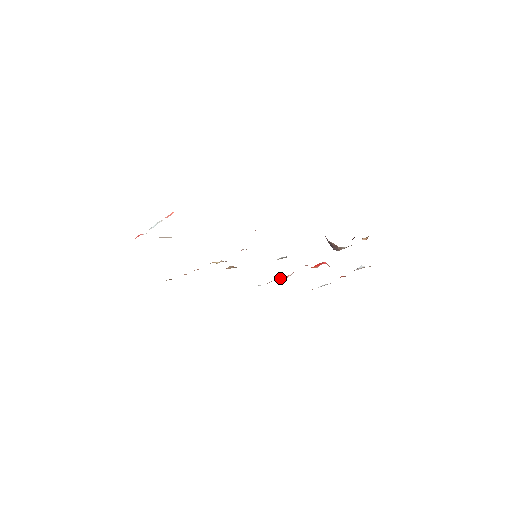
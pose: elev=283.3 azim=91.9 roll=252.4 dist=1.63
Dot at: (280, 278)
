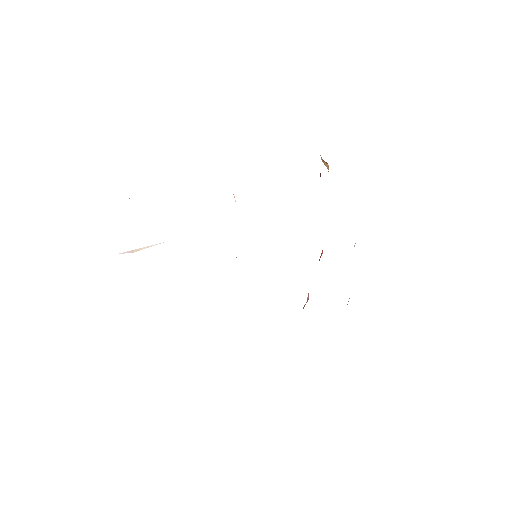
Dot at: occluded
